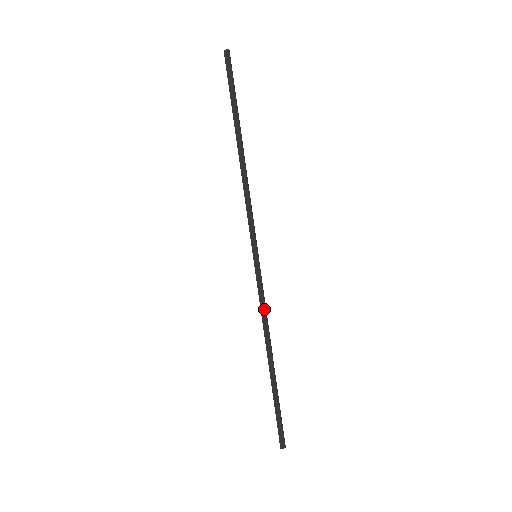
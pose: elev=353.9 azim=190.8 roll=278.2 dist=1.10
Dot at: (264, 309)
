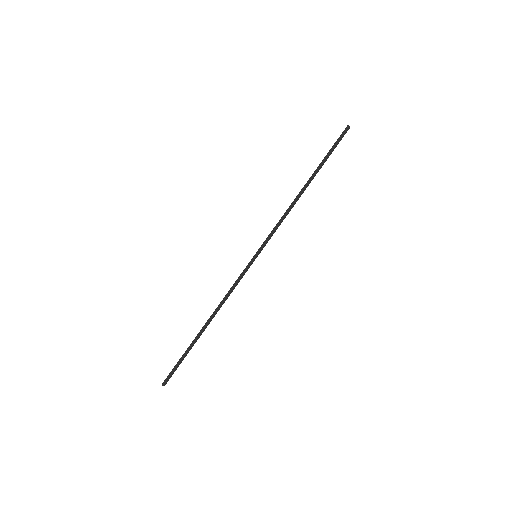
Dot at: (232, 291)
